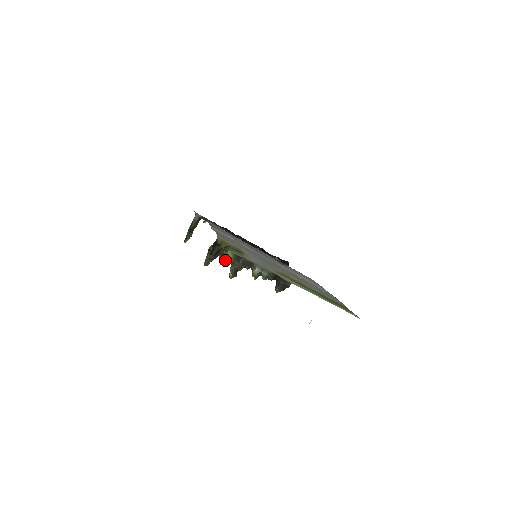
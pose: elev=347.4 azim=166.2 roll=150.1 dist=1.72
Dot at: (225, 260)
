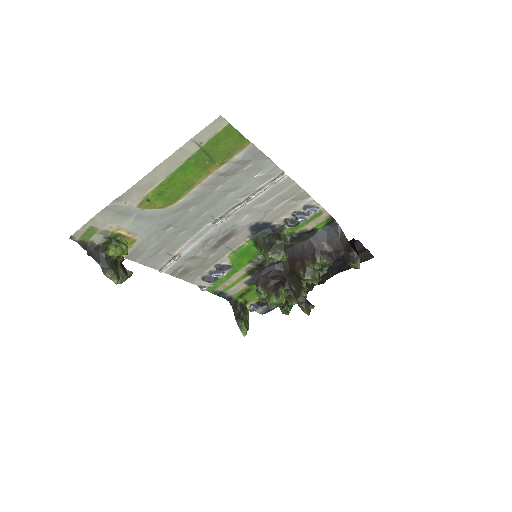
Dot at: (271, 302)
